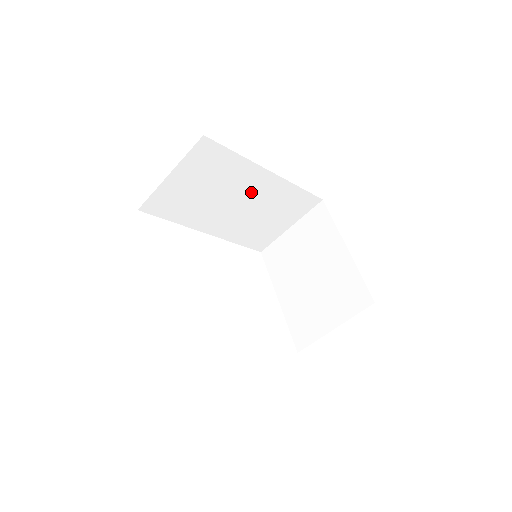
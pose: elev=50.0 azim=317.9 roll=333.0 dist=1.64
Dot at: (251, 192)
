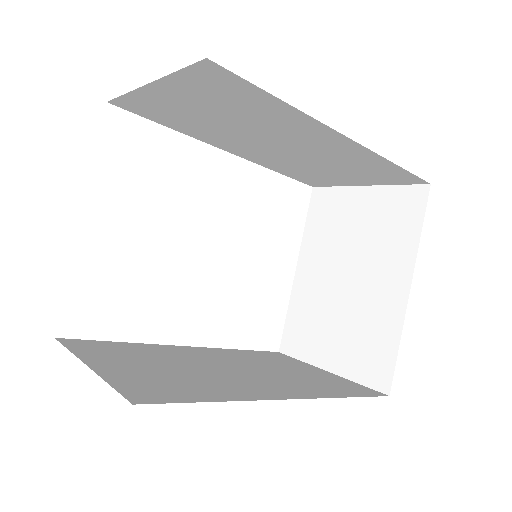
Dot at: (304, 142)
